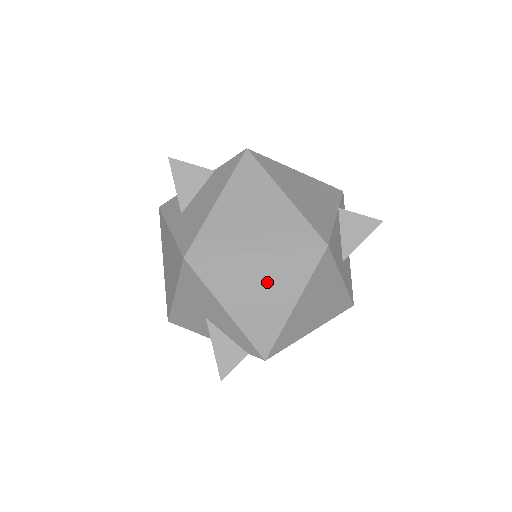
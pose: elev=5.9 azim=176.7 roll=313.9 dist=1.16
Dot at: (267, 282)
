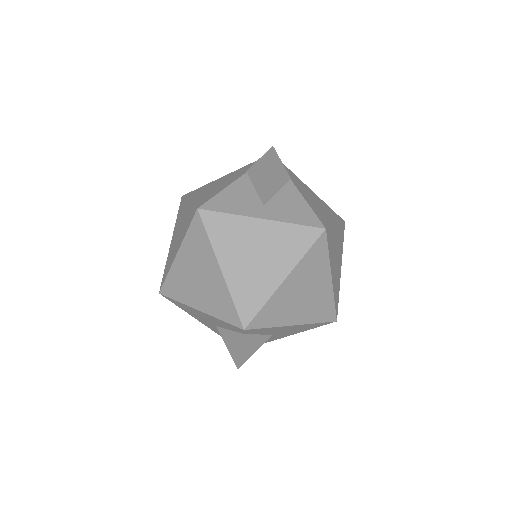
Dot at: (196, 268)
